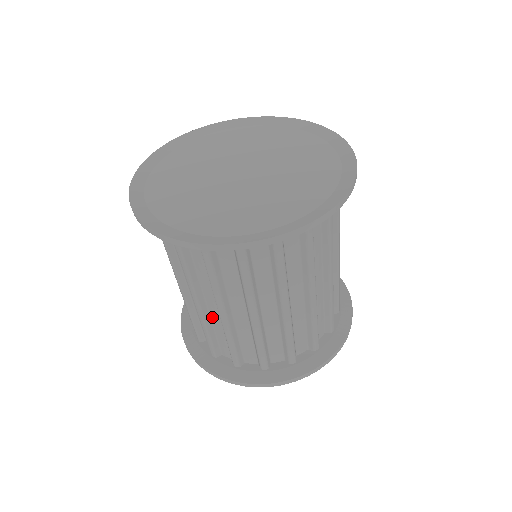
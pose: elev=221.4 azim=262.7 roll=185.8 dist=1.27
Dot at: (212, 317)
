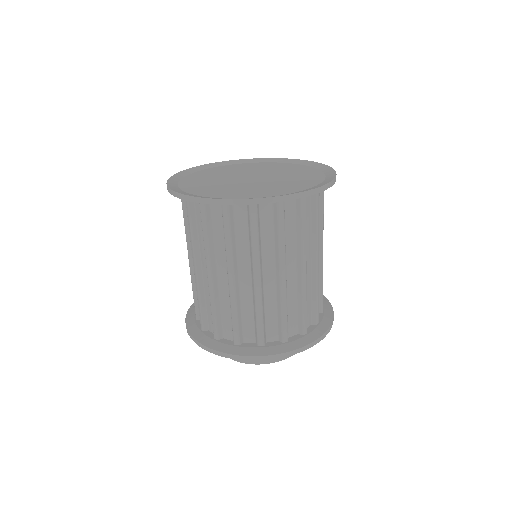
Dot at: (220, 292)
